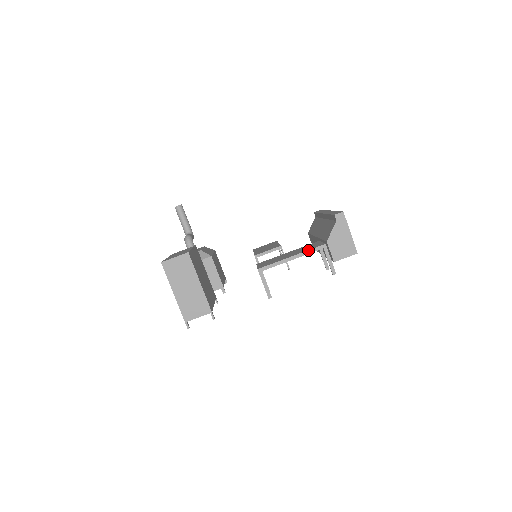
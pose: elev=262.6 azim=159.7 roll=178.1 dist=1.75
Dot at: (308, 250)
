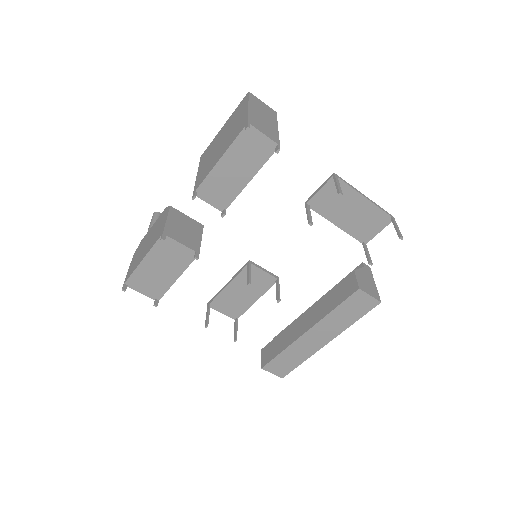
Dot at: (379, 206)
